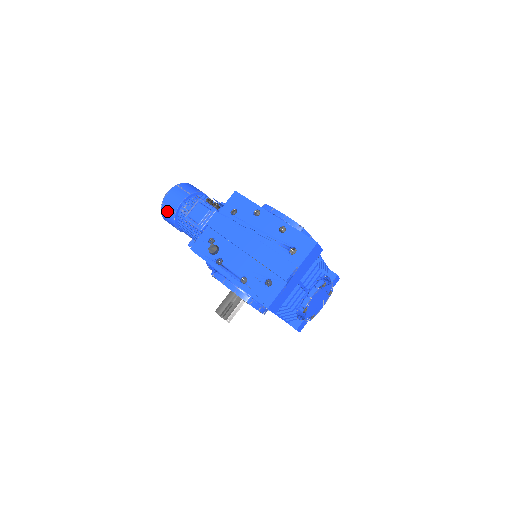
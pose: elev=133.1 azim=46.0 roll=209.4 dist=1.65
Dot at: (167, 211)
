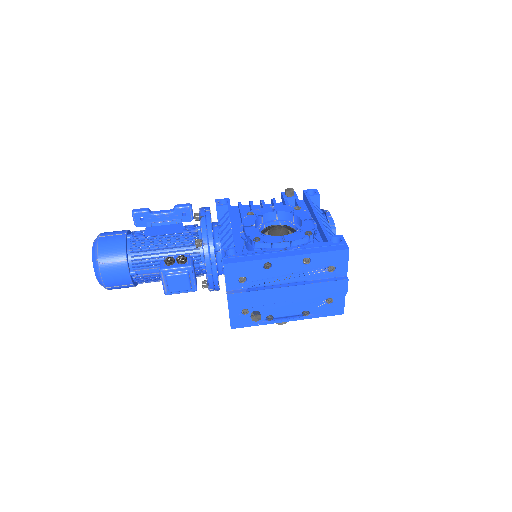
Dot at: (119, 288)
